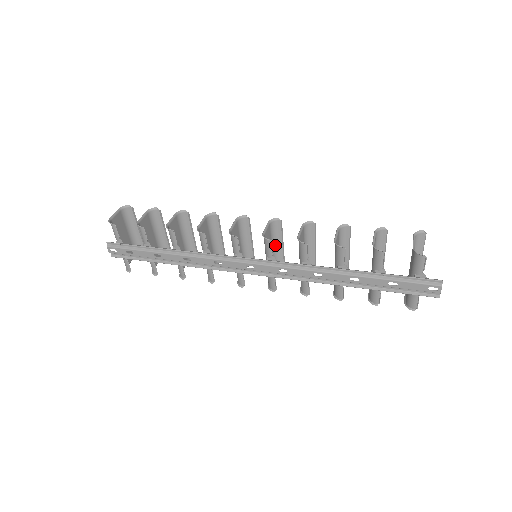
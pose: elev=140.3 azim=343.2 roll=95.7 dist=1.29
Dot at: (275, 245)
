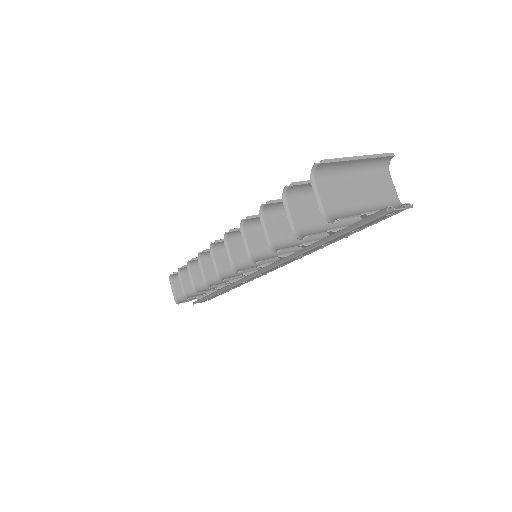
Dot at: occluded
